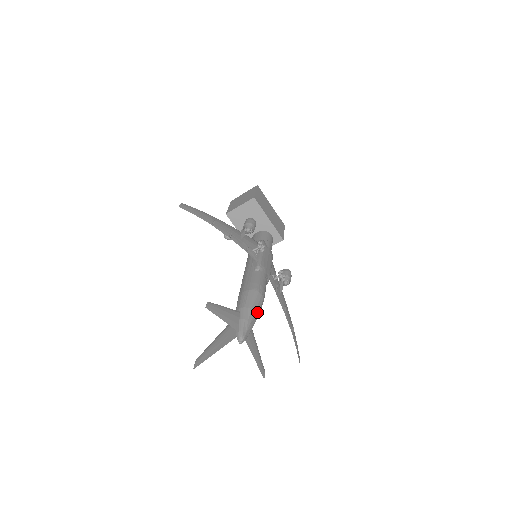
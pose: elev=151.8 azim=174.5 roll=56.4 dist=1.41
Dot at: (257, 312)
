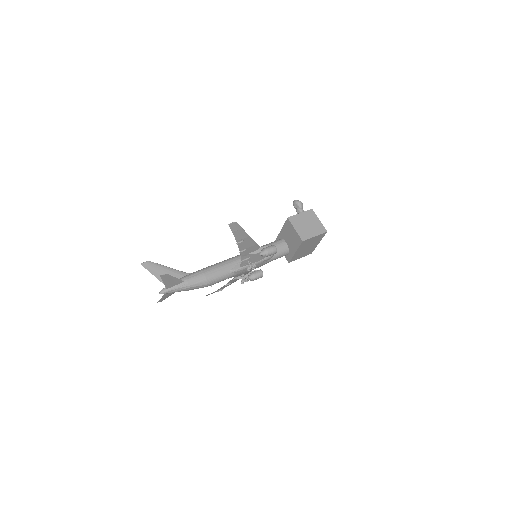
Dot at: (191, 289)
